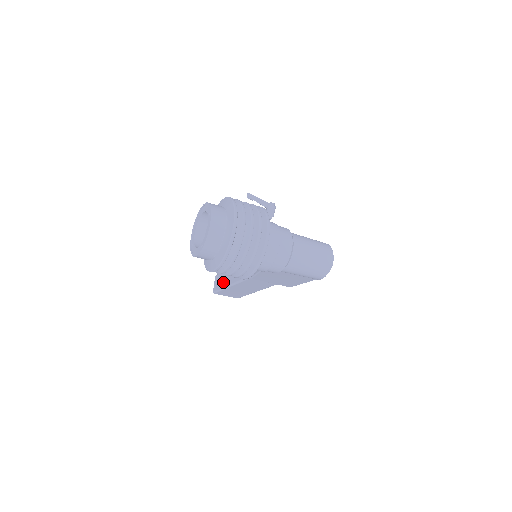
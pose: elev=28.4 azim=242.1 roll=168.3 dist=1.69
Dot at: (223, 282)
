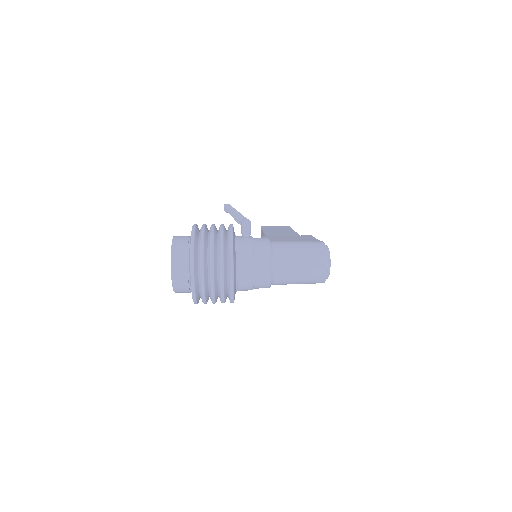
Dot at: occluded
